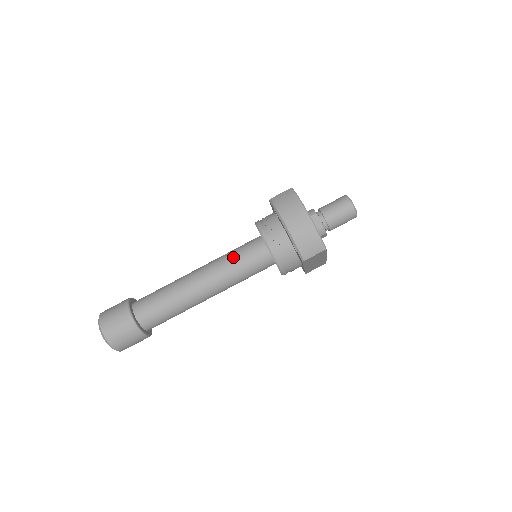
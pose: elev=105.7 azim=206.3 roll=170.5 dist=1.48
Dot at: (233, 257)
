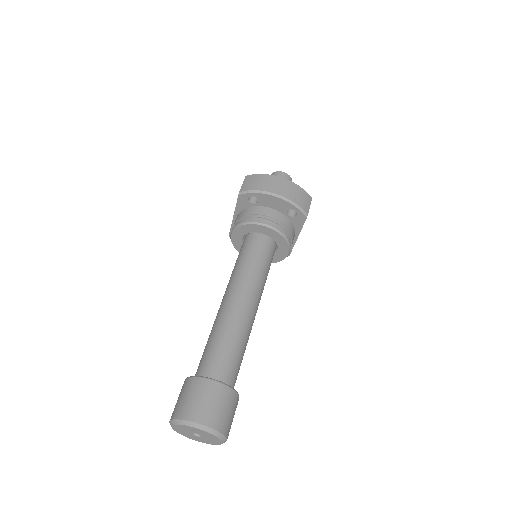
Dot at: (247, 262)
